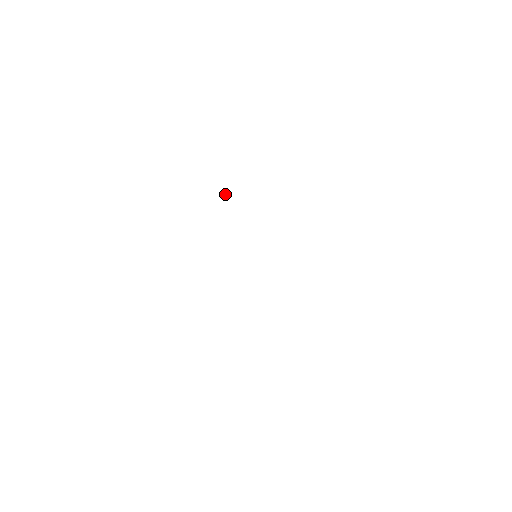
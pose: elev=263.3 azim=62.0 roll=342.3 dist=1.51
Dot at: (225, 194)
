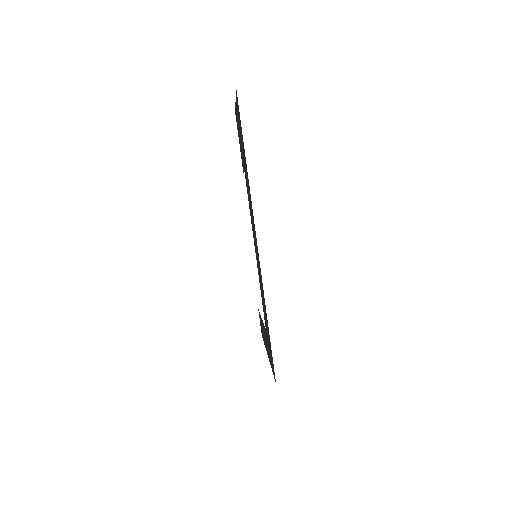
Dot at: occluded
